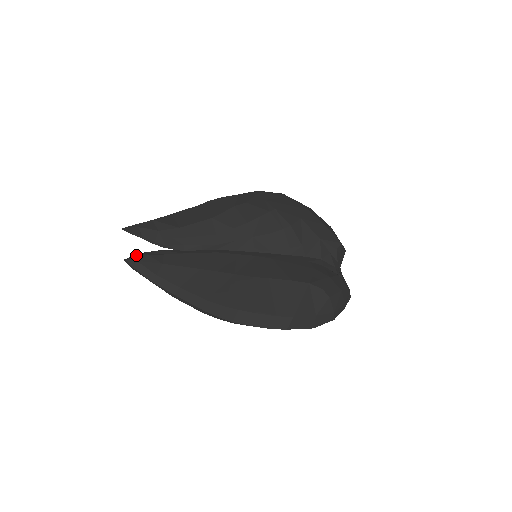
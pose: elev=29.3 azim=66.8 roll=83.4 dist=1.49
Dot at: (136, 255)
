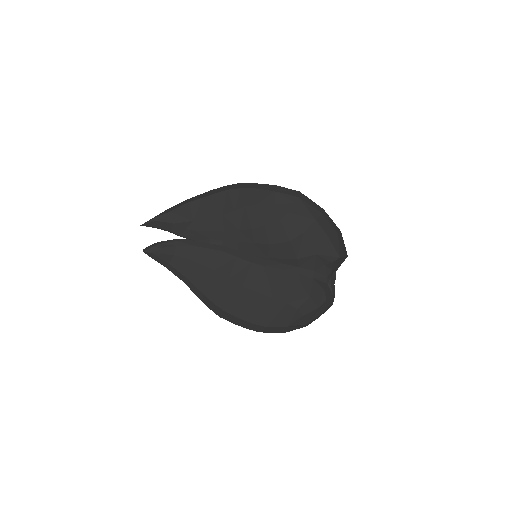
Dot at: (153, 247)
